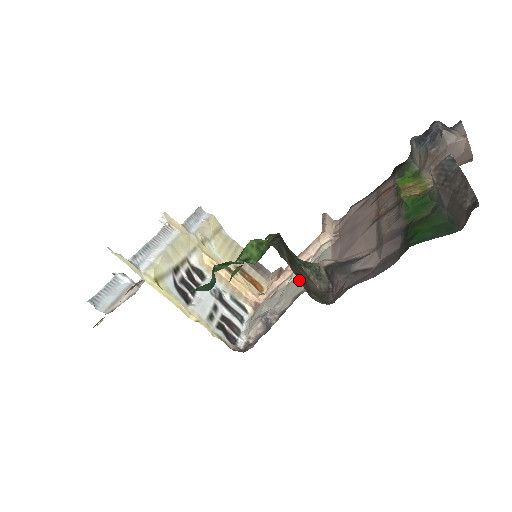
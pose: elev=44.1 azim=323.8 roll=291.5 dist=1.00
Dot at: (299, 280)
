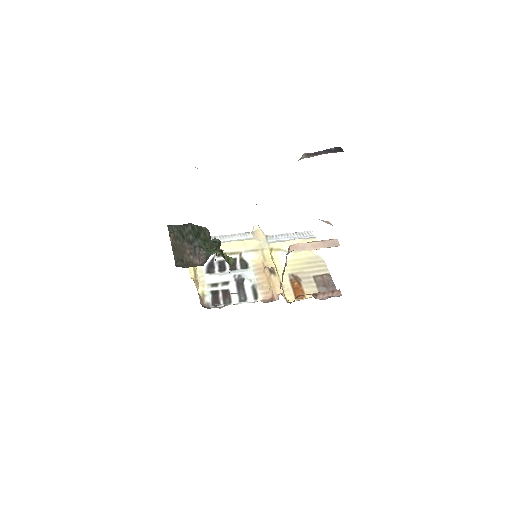
Dot at: (173, 249)
